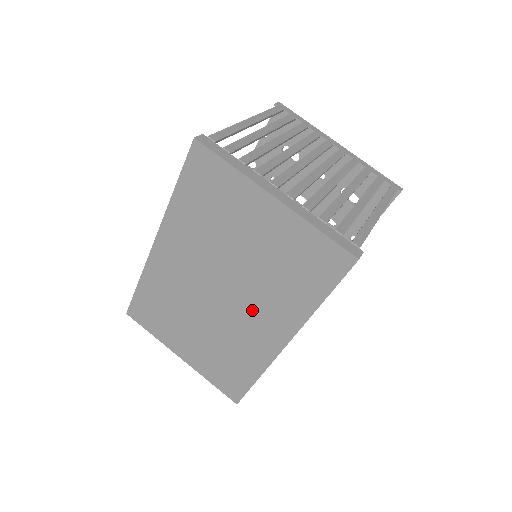
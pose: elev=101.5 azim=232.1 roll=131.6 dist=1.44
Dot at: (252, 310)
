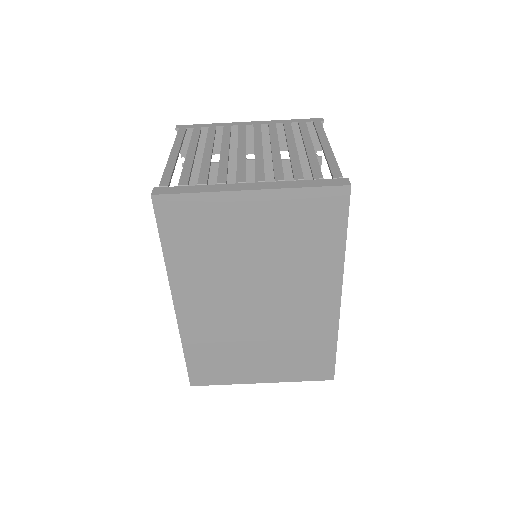
Dot at: (294, 294)
